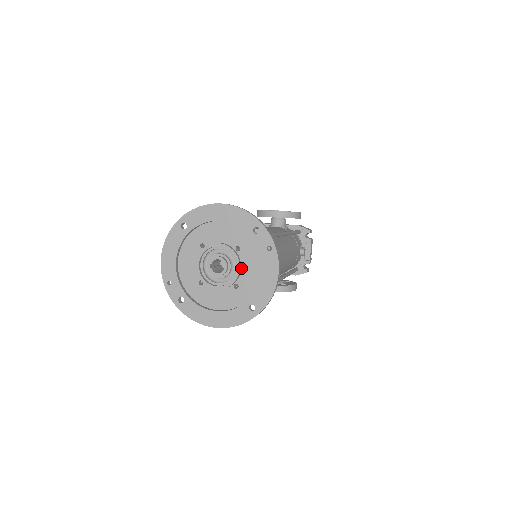
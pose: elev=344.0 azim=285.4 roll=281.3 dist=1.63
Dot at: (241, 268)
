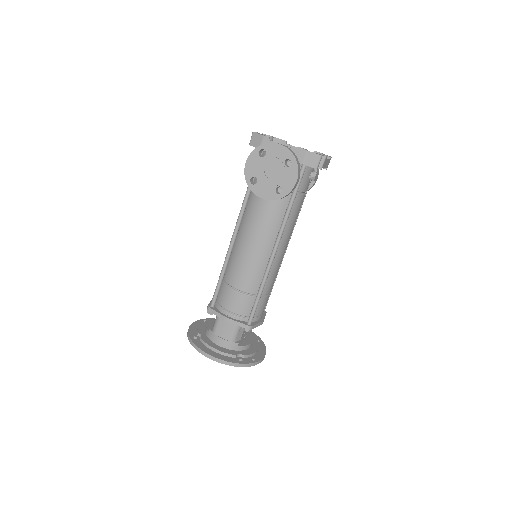
Dot at: occluded
